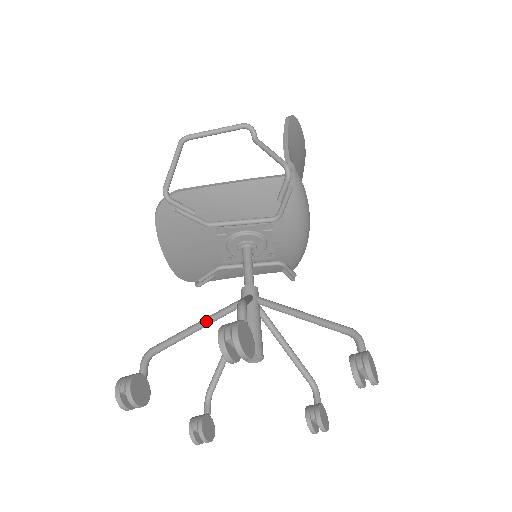
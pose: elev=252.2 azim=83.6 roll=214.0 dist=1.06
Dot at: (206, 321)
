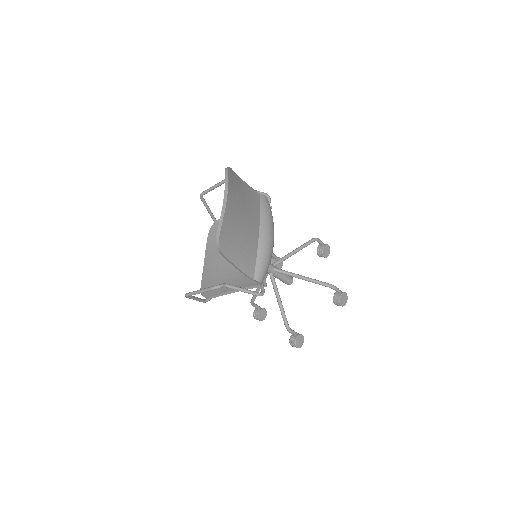
Dot at: occluded
